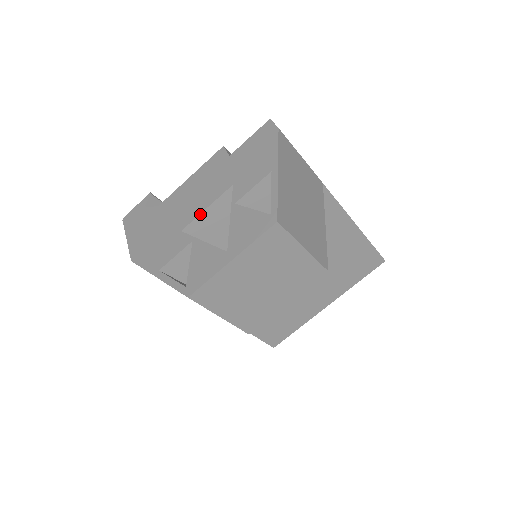
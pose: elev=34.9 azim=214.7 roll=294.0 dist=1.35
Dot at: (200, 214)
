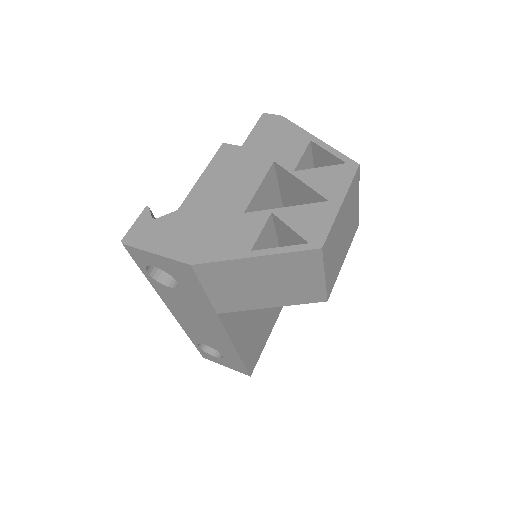
Dot at: (255, 193)
